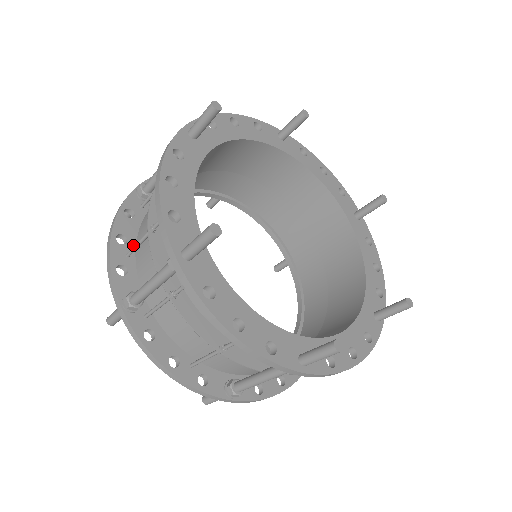
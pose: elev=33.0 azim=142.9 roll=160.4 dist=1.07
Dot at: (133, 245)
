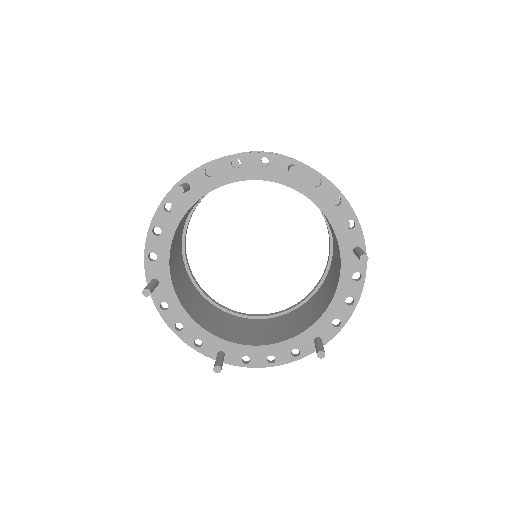
Dot at: occluded
